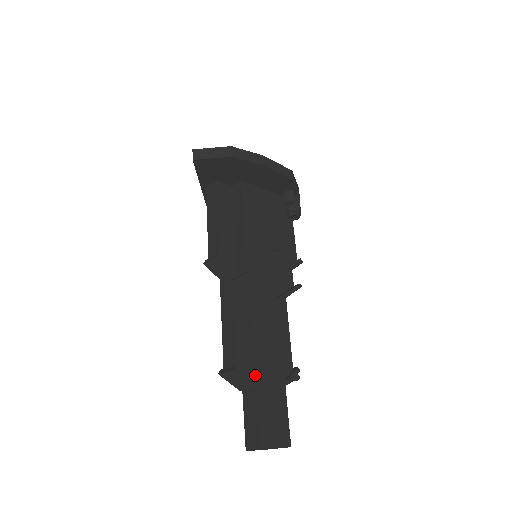
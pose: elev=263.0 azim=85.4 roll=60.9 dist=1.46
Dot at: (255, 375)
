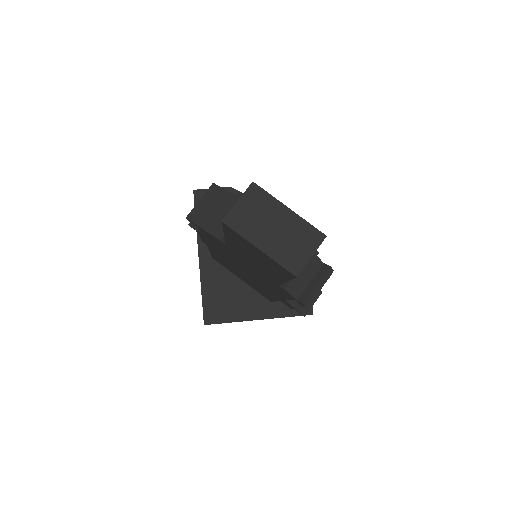
Dot at: occluded
